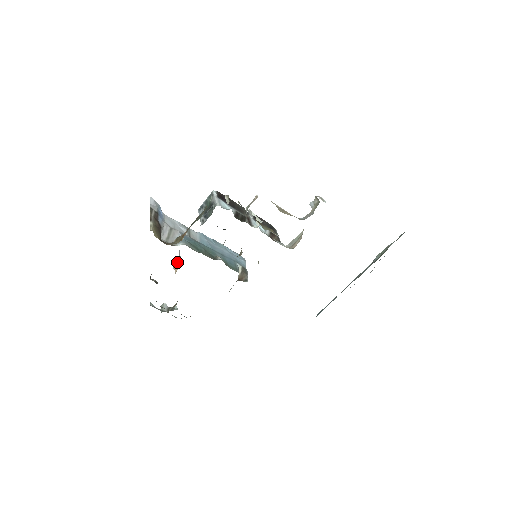
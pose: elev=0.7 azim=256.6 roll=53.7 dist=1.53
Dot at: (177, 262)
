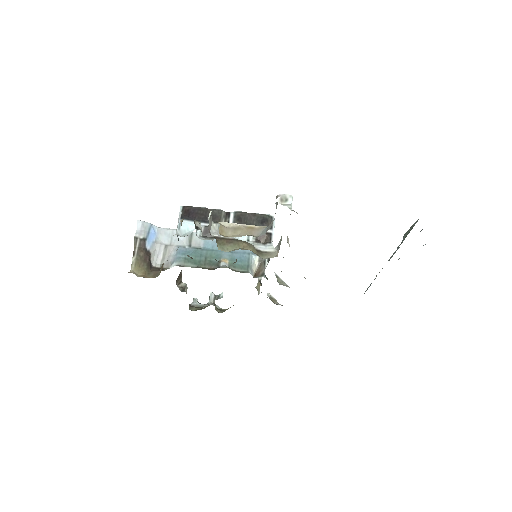
Dot at: occluded
